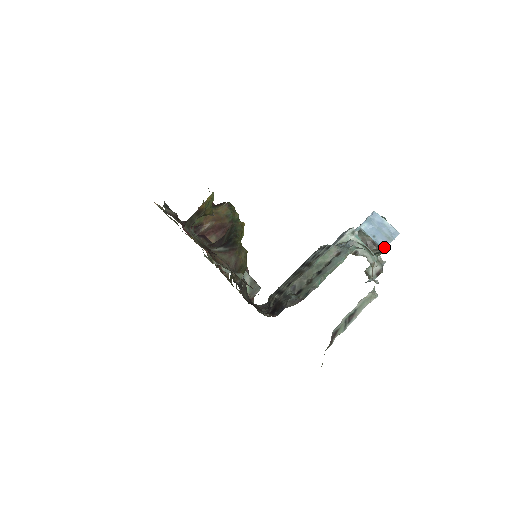
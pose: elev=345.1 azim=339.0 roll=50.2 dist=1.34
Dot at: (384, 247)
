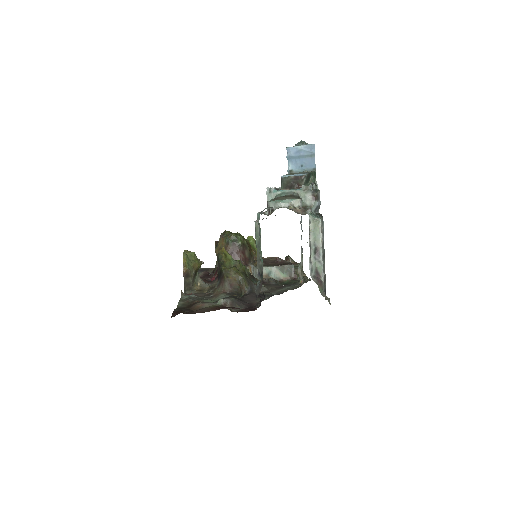
Dot at: (314, 166)
